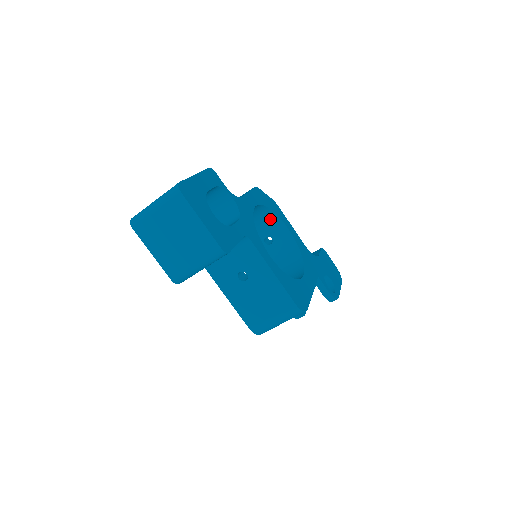
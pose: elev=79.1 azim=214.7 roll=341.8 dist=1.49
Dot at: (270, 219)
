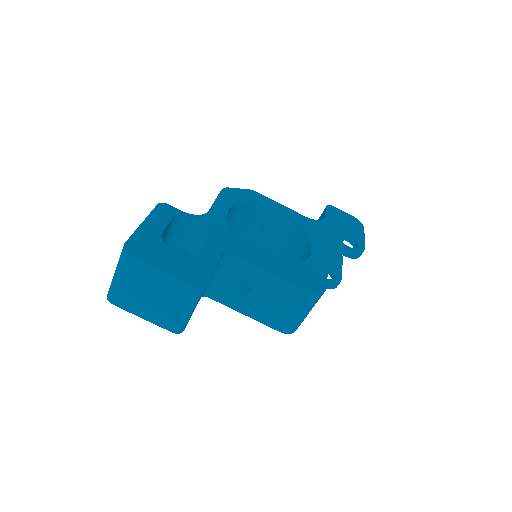
Dot at: (255, 211)
